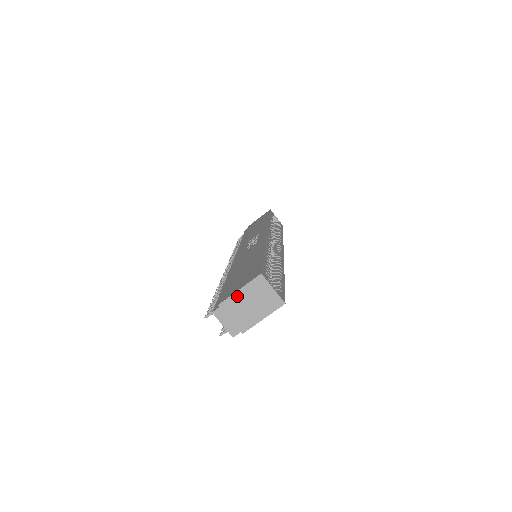
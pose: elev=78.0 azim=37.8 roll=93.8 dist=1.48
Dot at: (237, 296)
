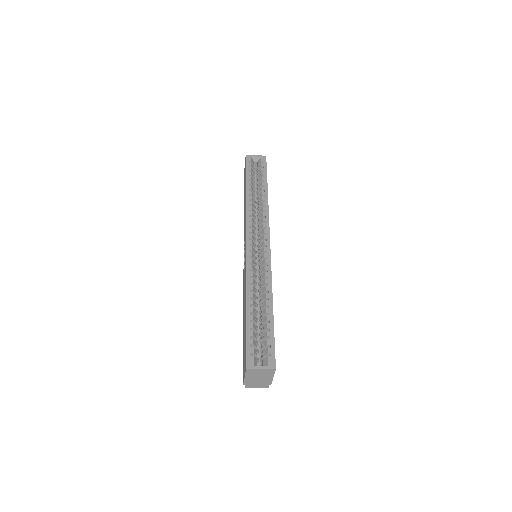
Dot at: (247, 379)
